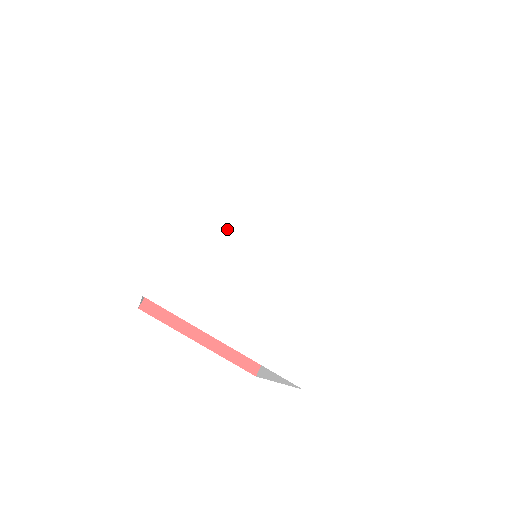
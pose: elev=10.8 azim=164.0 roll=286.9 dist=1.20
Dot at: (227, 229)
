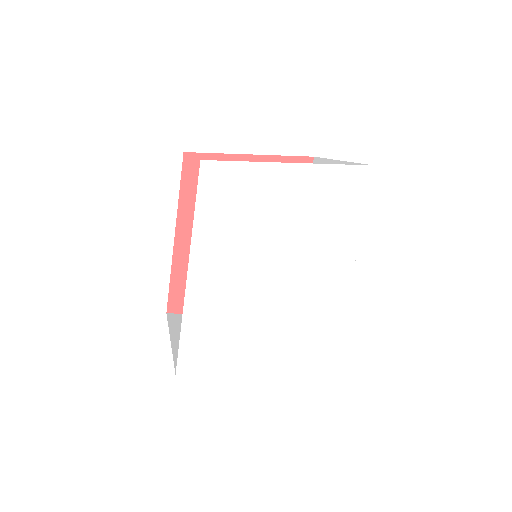
Dot at: (224, 289)
